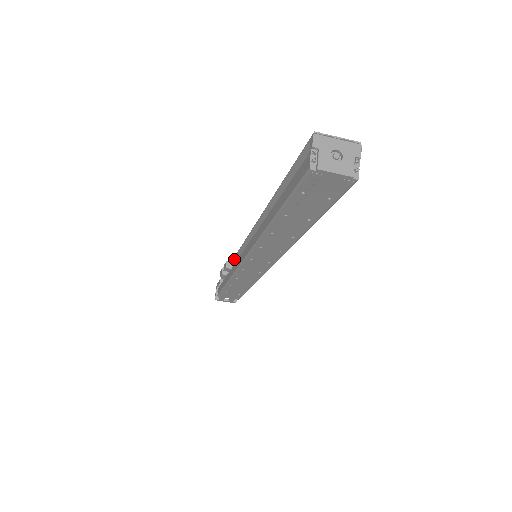
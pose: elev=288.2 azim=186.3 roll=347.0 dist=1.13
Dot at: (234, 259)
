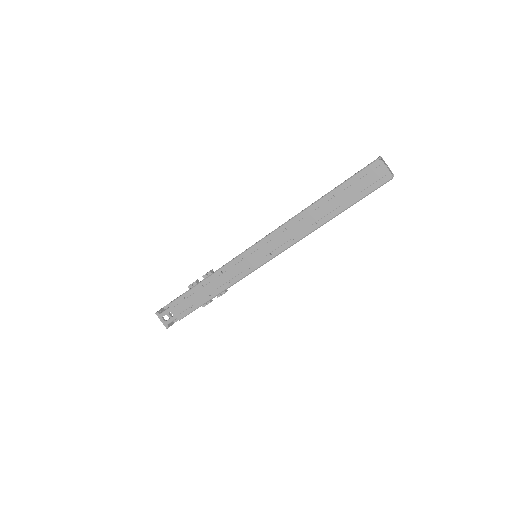
Dot at: occluded
